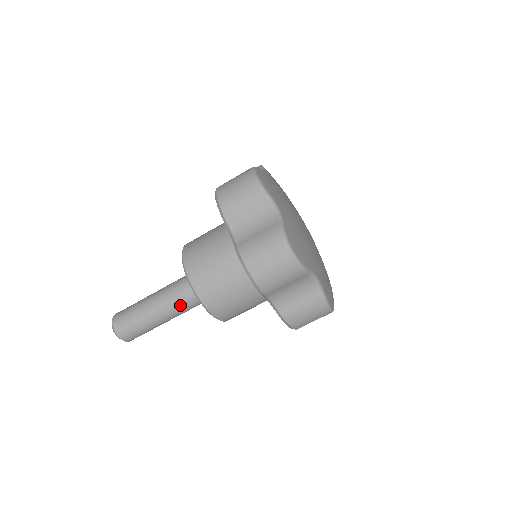
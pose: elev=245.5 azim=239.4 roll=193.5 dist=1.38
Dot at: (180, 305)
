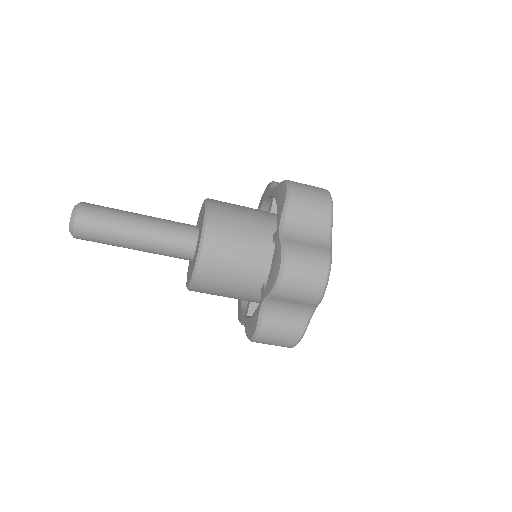
Dot at: (162, 245)
